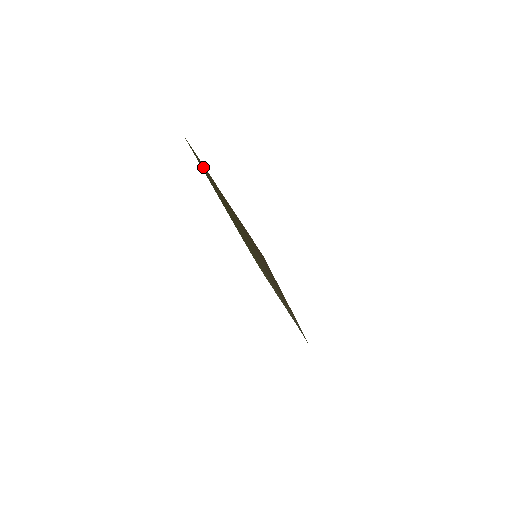
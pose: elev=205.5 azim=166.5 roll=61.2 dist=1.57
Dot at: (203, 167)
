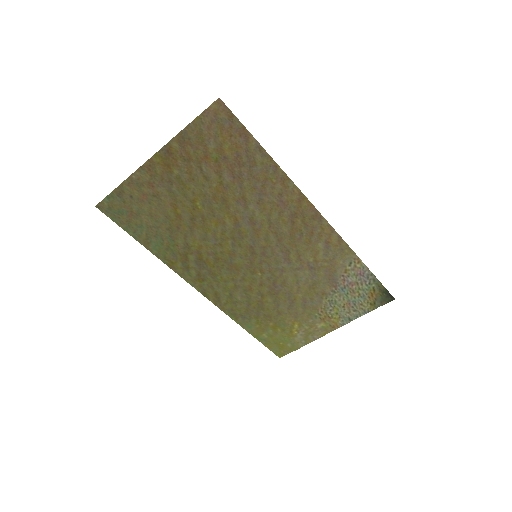
Dot at: (135, 205)
